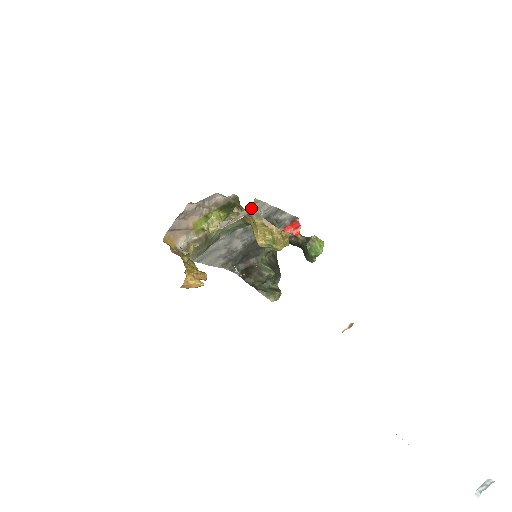
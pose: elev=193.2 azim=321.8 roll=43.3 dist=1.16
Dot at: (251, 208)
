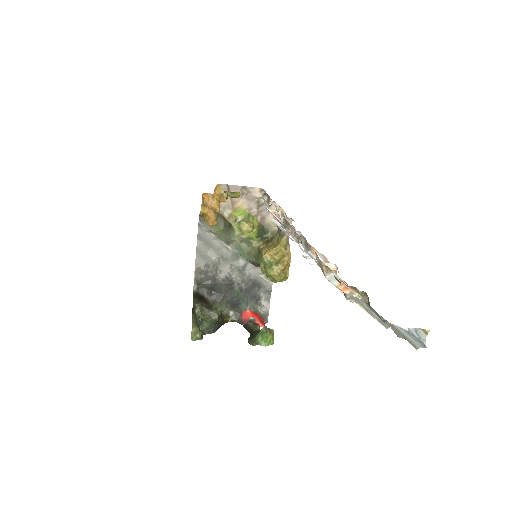
Dot at: occluded
